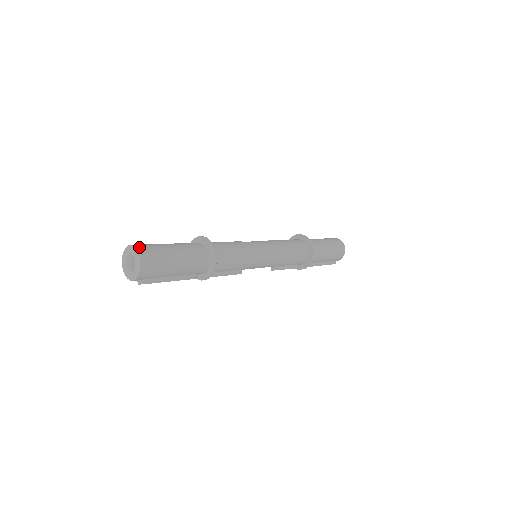
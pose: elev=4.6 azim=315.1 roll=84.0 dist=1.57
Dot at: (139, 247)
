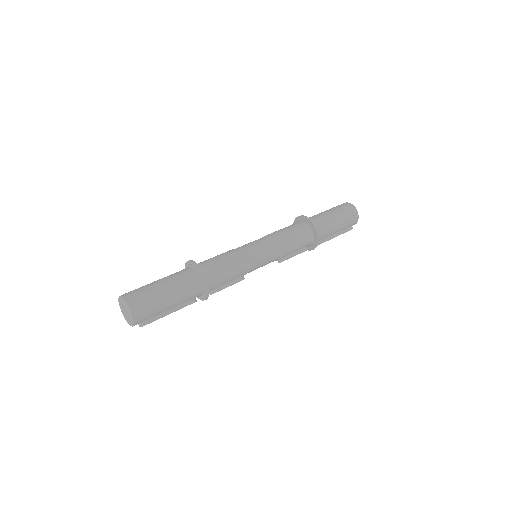
Dot at: (126, 296)
